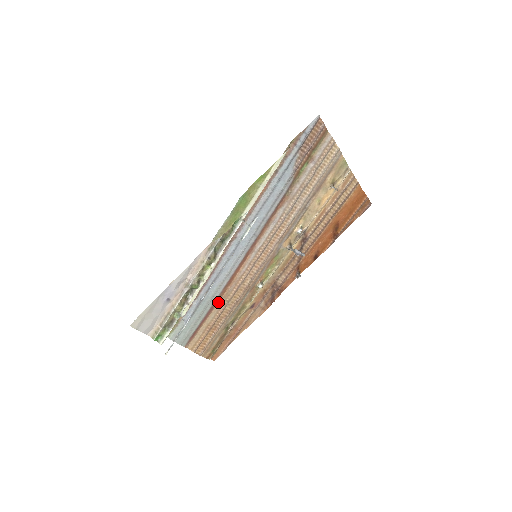
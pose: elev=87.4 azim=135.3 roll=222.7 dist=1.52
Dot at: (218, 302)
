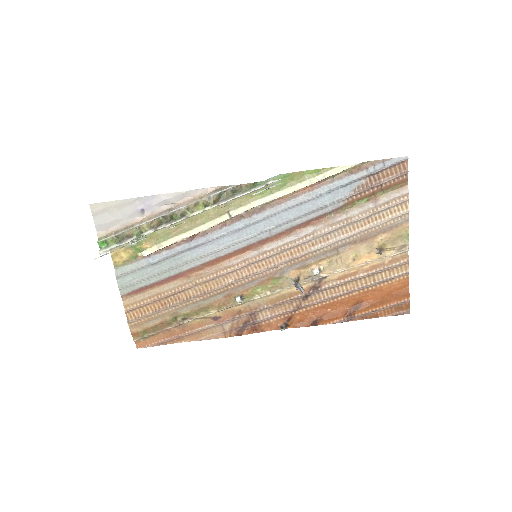
Dot at: (187, 276)
